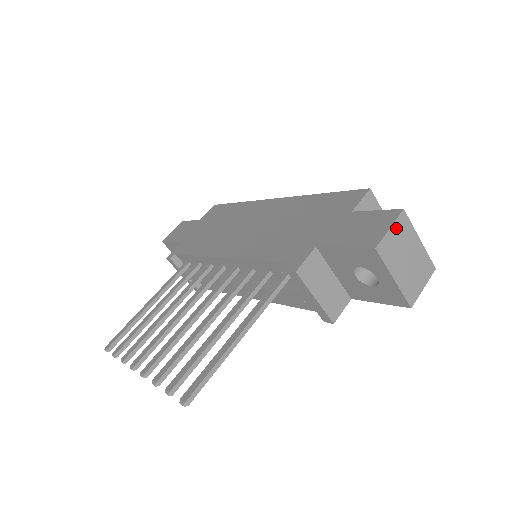
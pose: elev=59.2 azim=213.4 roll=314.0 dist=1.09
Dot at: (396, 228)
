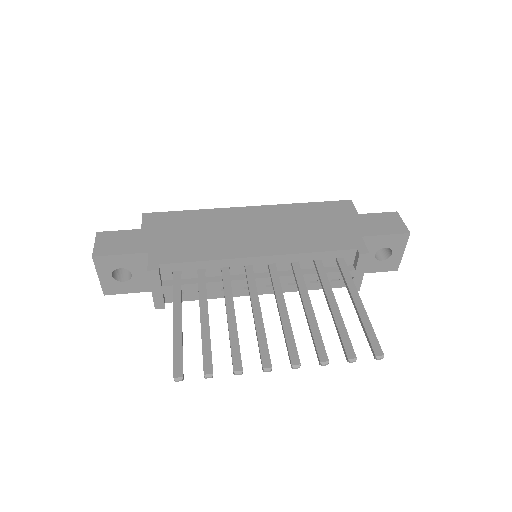
Dot at: (401, 222)
